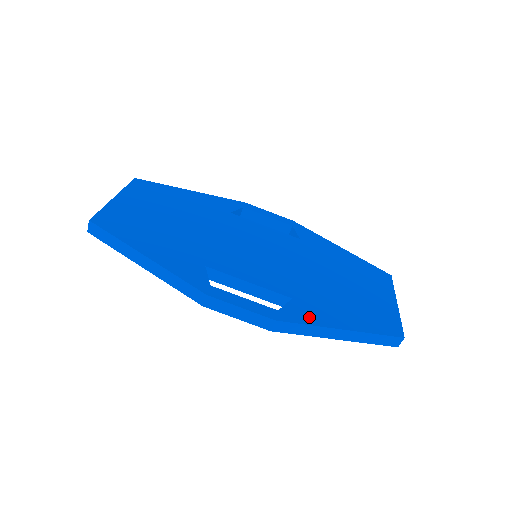
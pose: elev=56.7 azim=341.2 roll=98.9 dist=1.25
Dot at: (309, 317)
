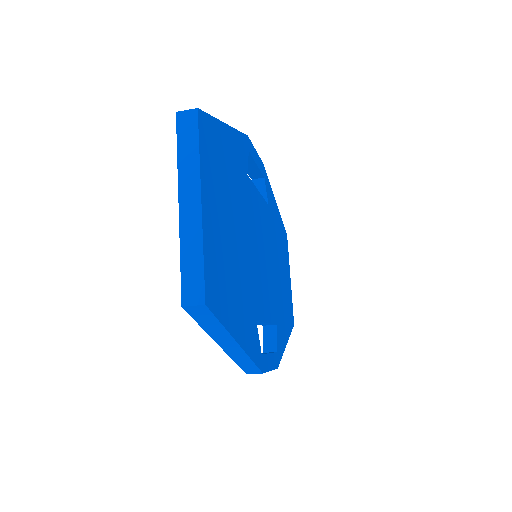
Dot at: (282, 344)
